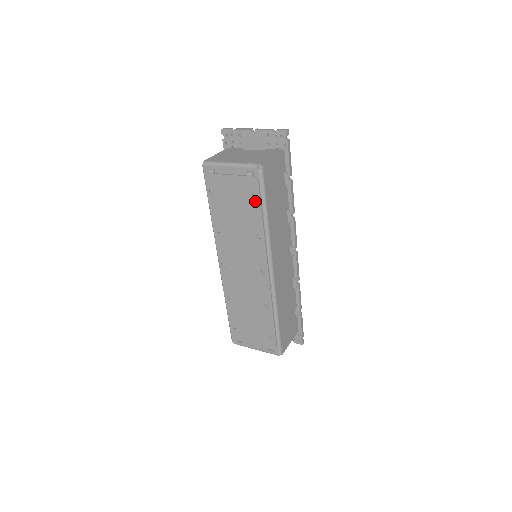
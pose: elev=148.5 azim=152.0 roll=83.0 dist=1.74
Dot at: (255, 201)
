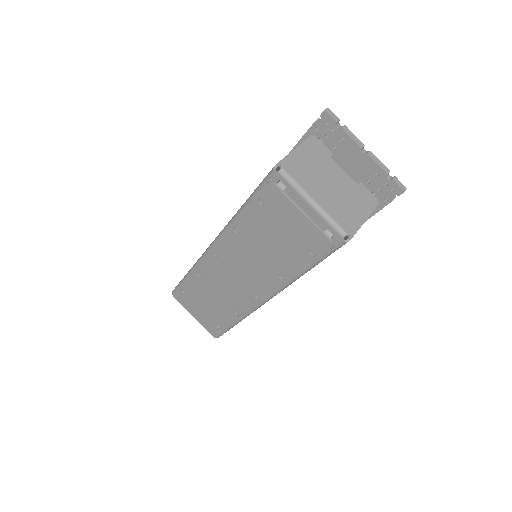
Dot at: (308, 256)
